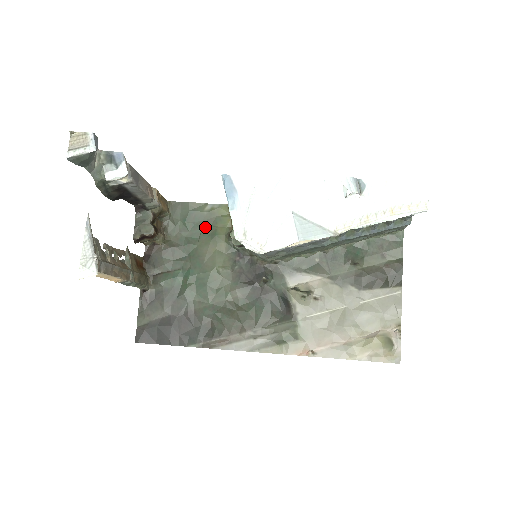
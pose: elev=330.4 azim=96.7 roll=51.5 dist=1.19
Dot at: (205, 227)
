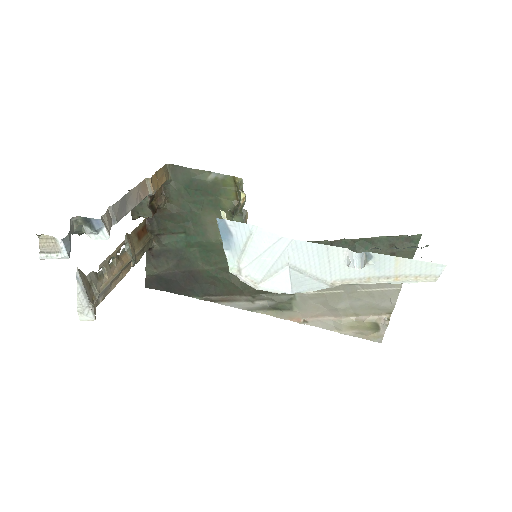
Dot at: (208, 196)
